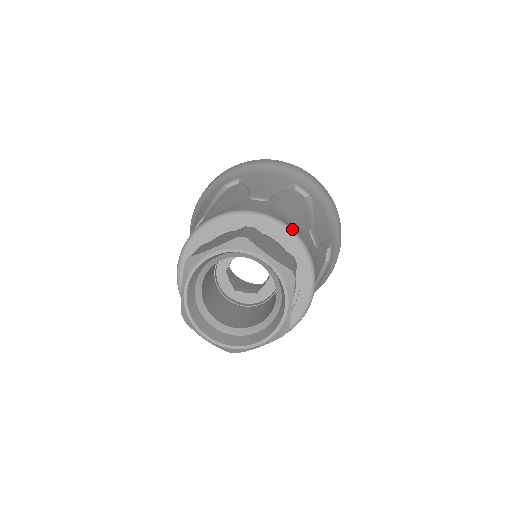
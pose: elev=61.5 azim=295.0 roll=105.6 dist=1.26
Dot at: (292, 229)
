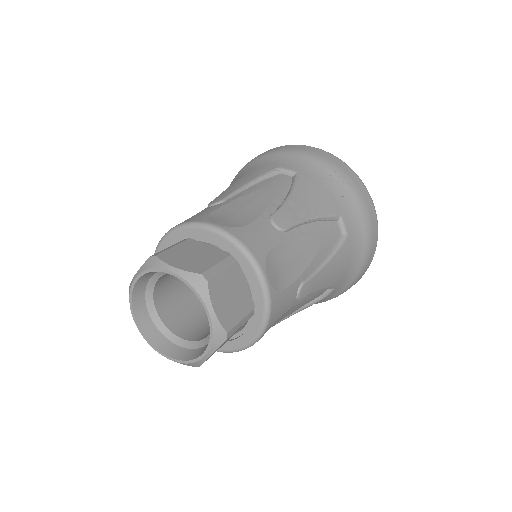
Dot at: (220, 227)
